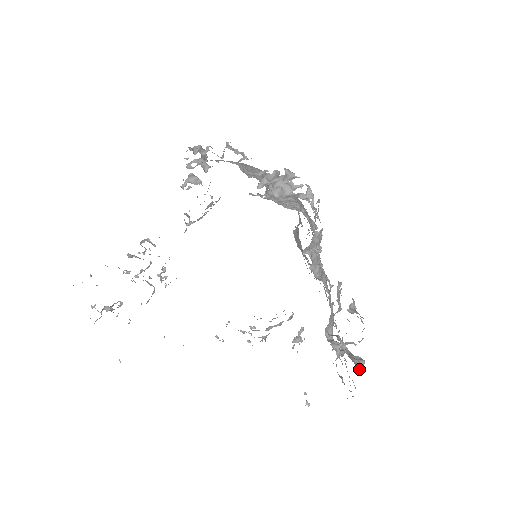
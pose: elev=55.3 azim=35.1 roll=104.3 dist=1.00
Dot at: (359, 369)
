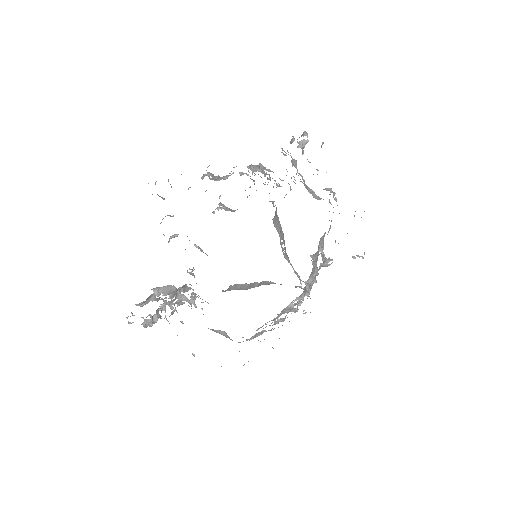
Dot at: occluded
